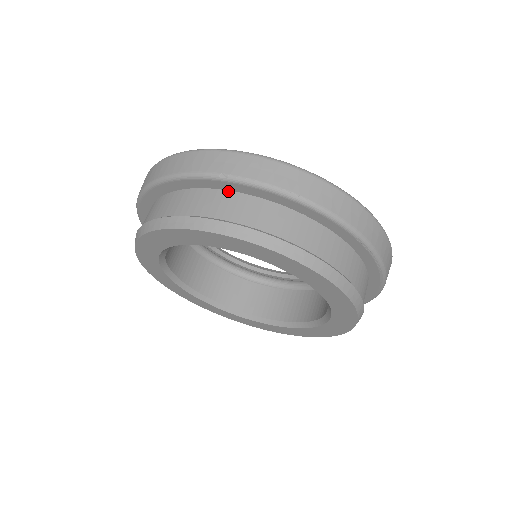
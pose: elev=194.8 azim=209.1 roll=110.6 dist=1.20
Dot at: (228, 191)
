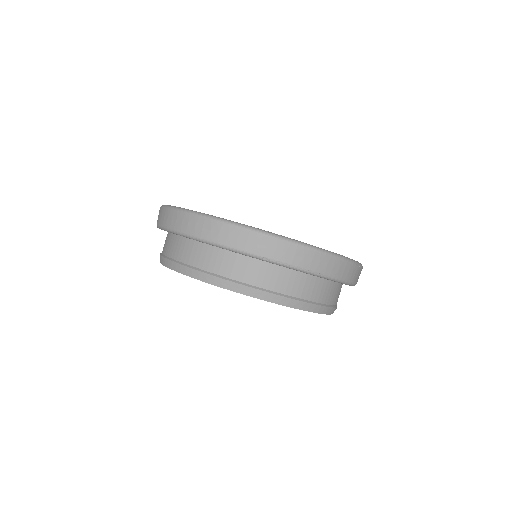
Dot at: (264, 262)
